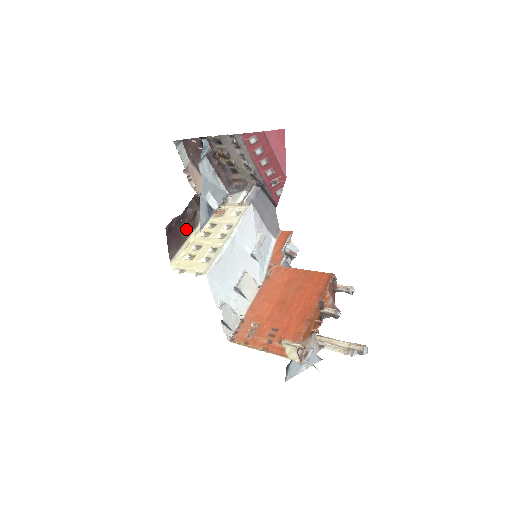
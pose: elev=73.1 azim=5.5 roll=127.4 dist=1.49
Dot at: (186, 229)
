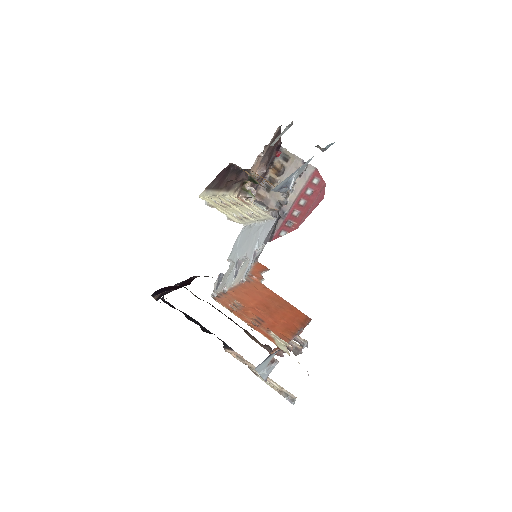
Dot at: (227, 183)
